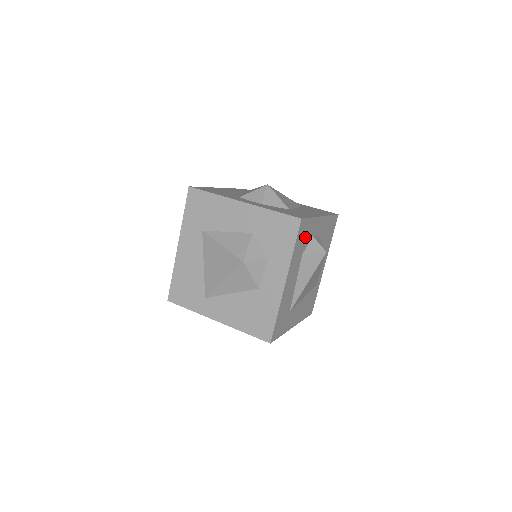
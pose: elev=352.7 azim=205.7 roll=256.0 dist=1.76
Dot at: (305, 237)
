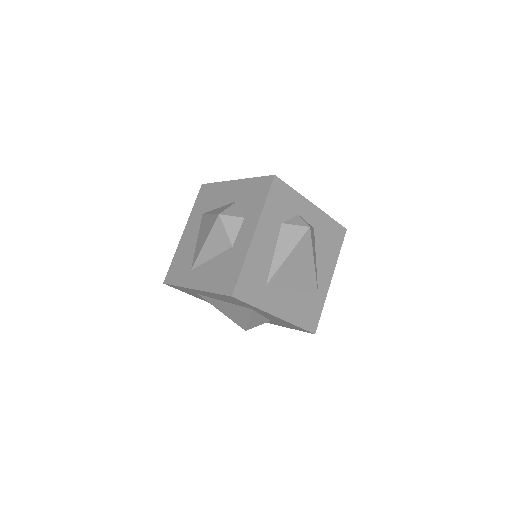
Dot at: (285, 205)
